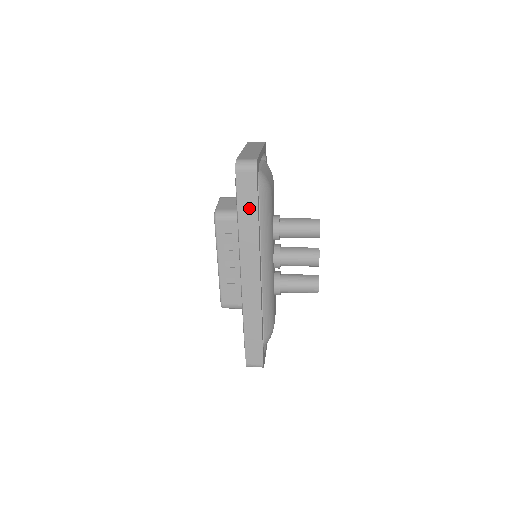
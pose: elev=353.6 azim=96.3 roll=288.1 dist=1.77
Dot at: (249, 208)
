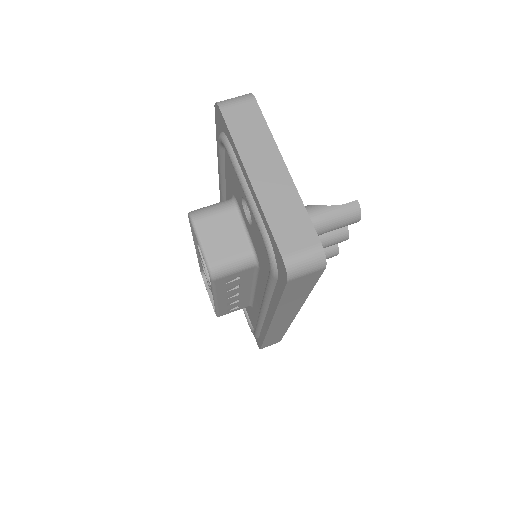
Dot at: (299, 294)
